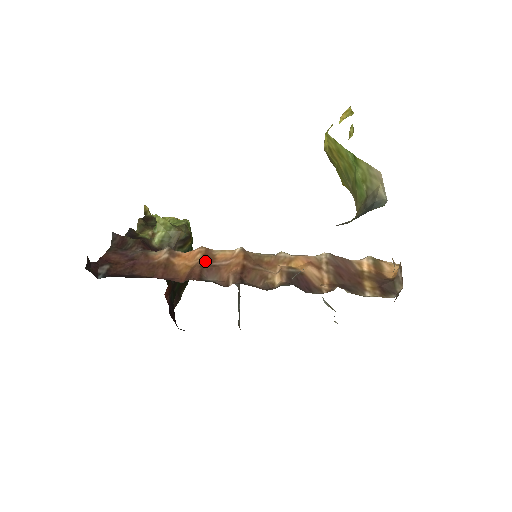
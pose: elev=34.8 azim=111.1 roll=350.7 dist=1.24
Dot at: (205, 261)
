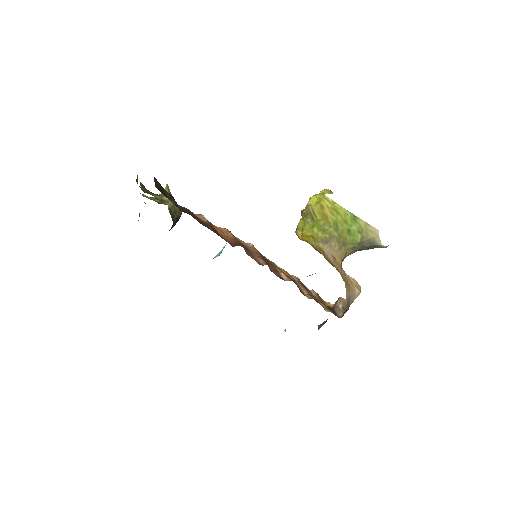
Dot at: occluded
